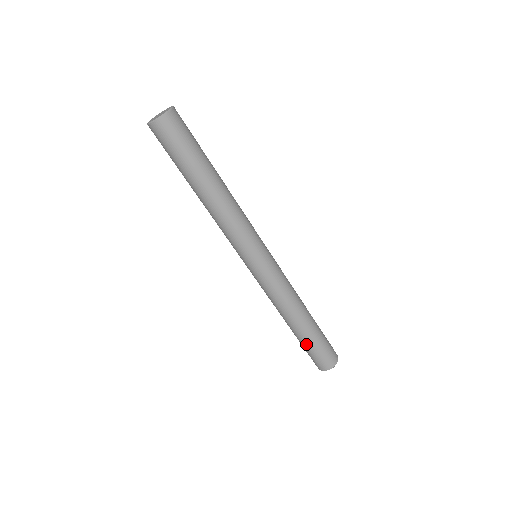
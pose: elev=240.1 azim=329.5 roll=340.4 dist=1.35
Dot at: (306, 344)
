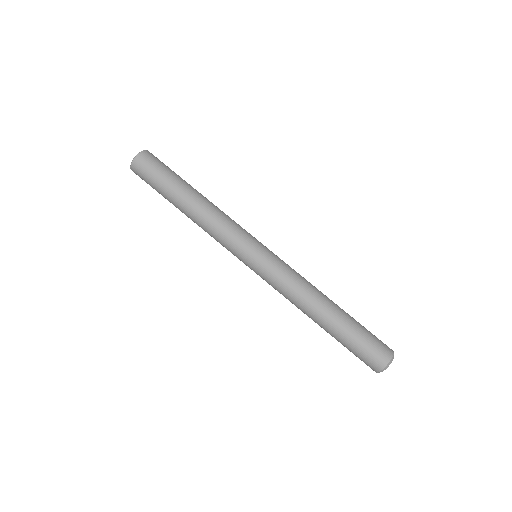
Dot at: (354, 326)
